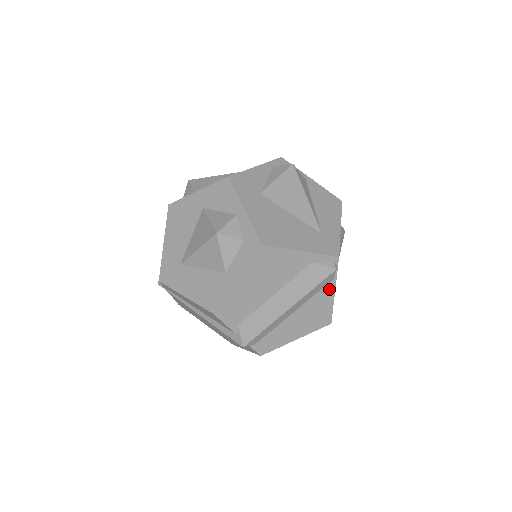
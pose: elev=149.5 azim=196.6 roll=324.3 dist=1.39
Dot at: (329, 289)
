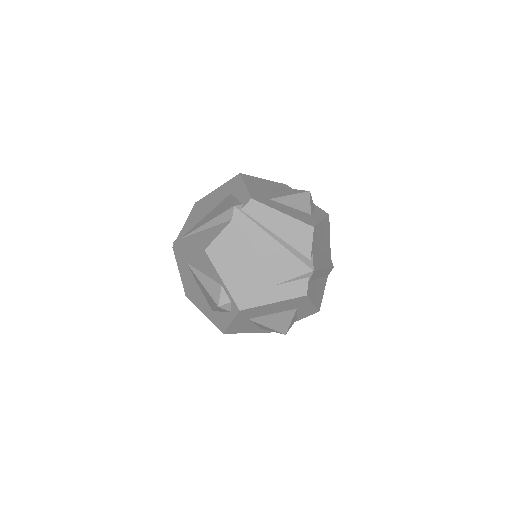
Dot at: (325, 281)
